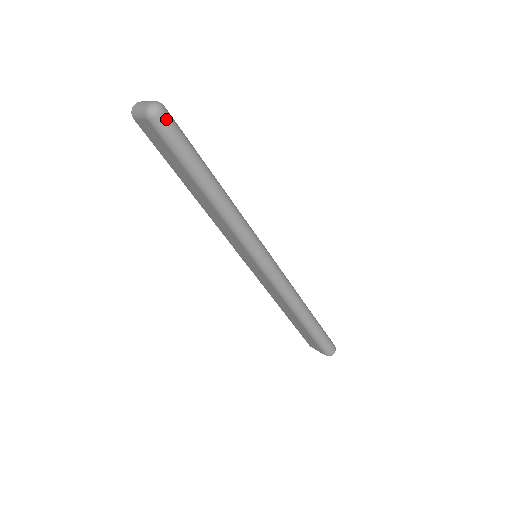
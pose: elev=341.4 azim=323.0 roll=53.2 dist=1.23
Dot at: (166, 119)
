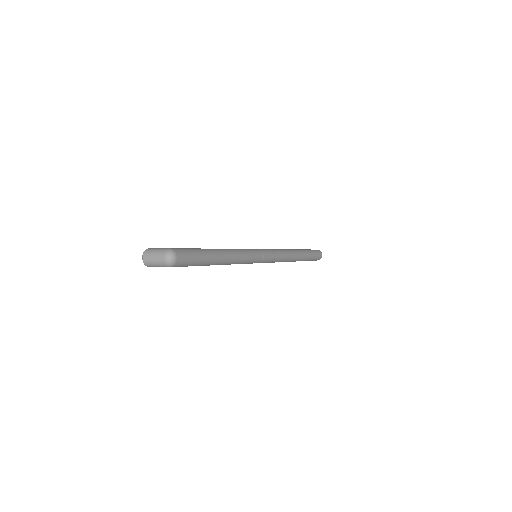
Dot at: (181, 257)
